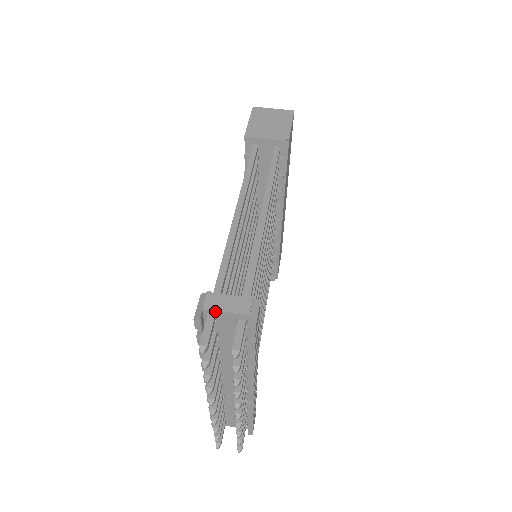
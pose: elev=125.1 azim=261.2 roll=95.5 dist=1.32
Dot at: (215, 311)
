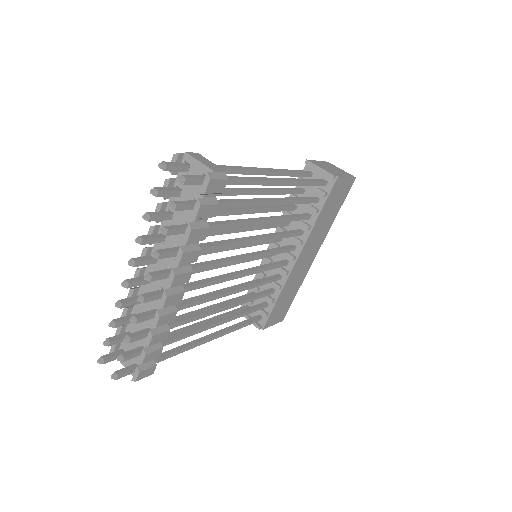
Dot at: (192, 157)
